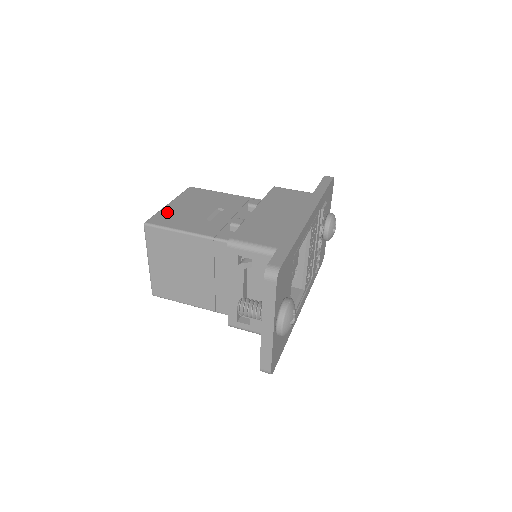
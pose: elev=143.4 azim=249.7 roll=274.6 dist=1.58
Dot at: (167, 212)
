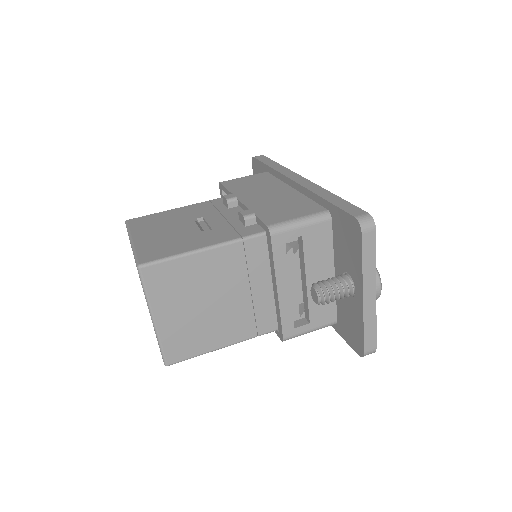
Dot at: (146, 246)
